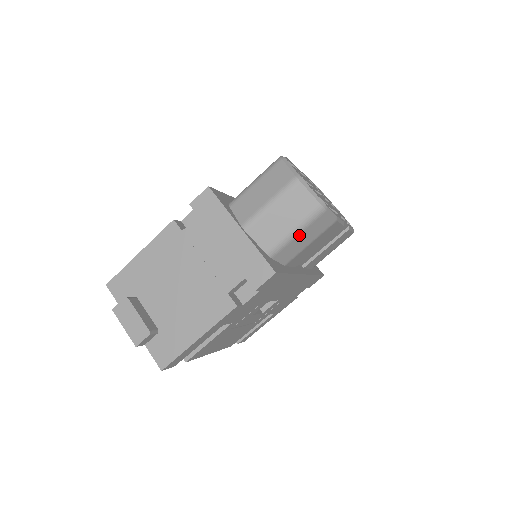
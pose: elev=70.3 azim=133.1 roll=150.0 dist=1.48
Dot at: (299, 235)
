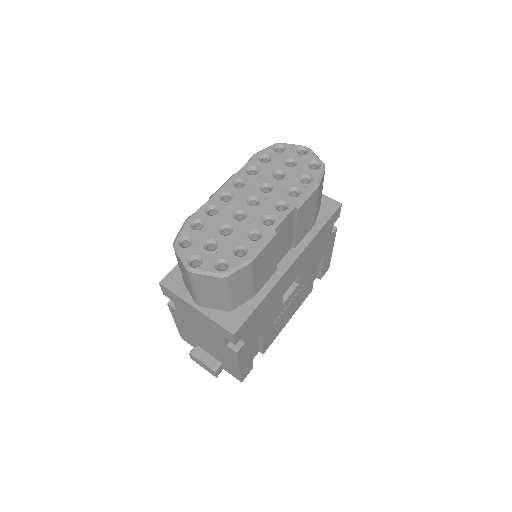
Dot at: (232, 293)
